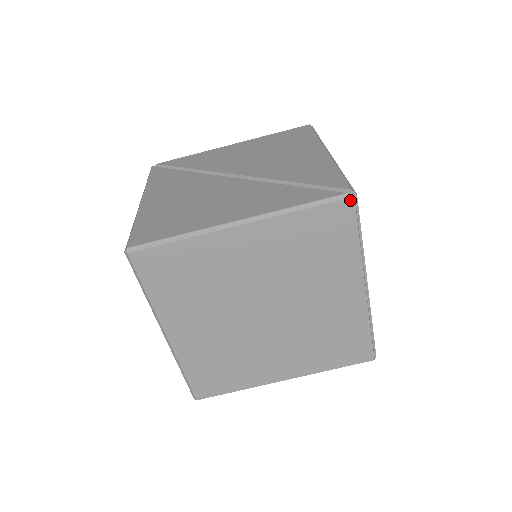
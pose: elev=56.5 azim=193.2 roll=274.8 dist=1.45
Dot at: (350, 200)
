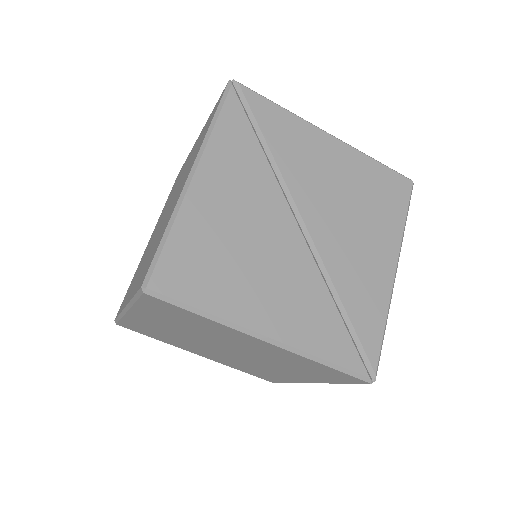
Dot at: (366, 382)
